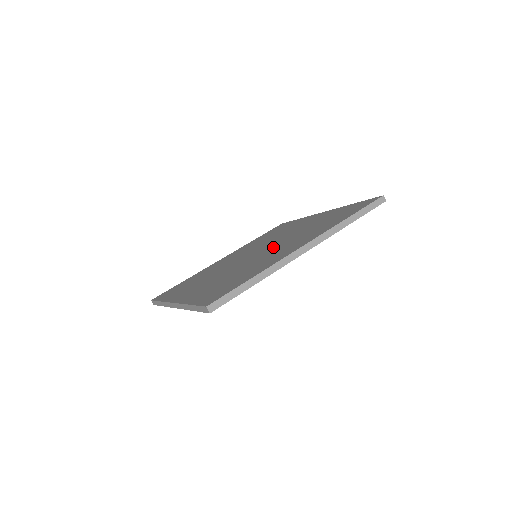
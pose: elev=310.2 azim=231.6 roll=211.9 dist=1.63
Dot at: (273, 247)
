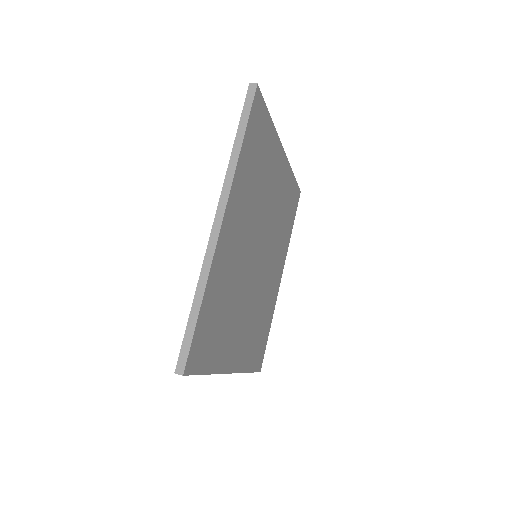
Dot at: occluded
